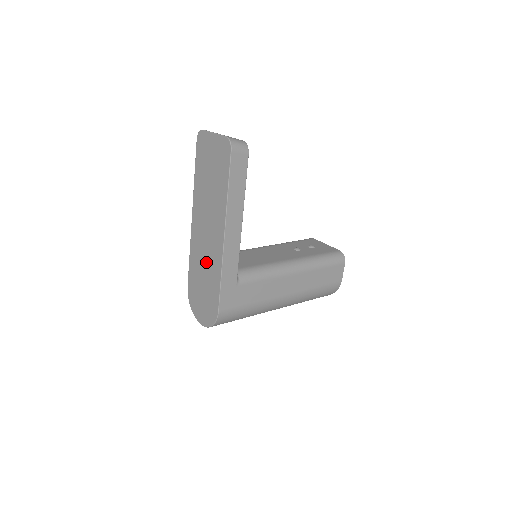
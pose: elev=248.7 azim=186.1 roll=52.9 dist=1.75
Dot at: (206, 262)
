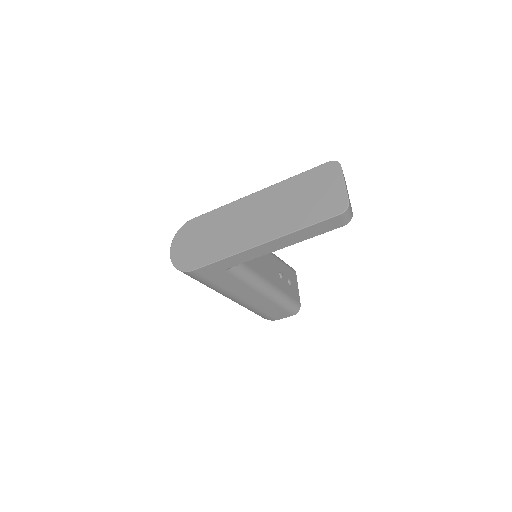
Dot at: (227, 232)
